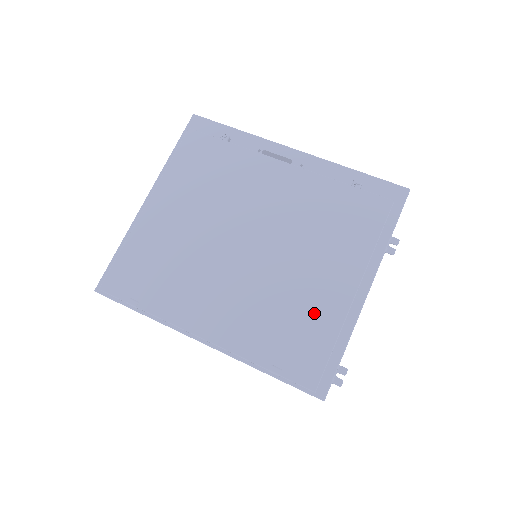
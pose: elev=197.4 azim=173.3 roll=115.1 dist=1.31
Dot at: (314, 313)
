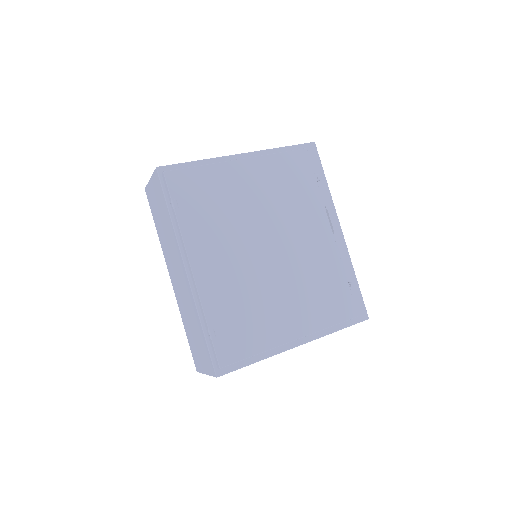
Dot at: (263, 327)
